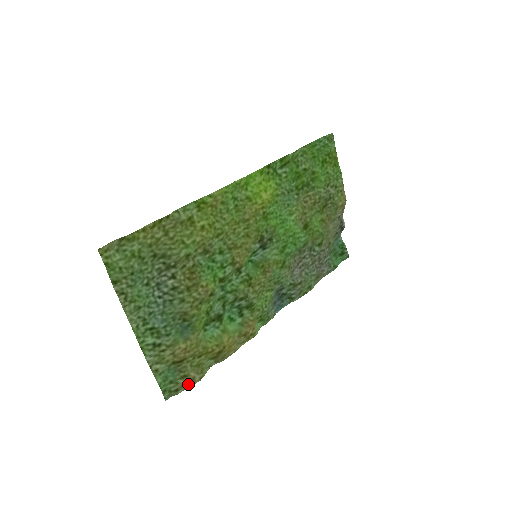
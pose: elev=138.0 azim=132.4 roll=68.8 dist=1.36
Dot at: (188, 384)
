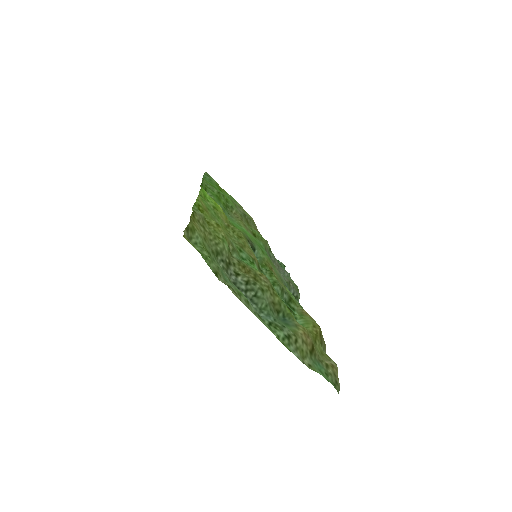
Dot at: (335, 373)
